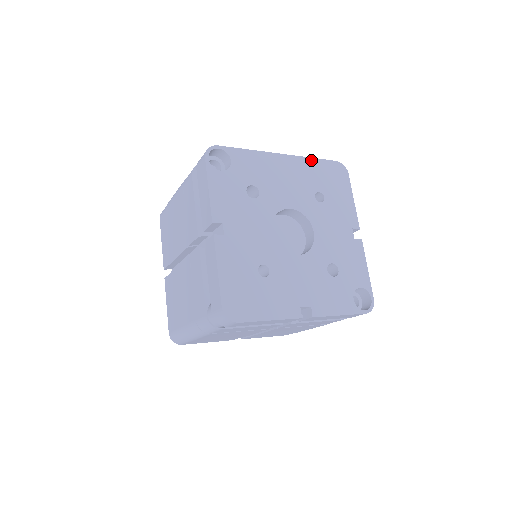
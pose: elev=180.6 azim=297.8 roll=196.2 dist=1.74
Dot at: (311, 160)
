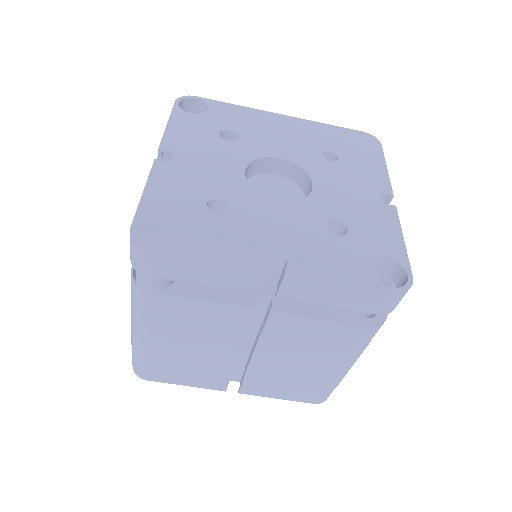
Dot at: (324, 125)
